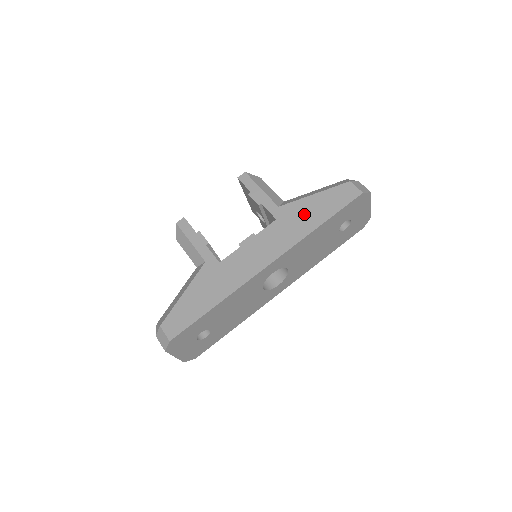
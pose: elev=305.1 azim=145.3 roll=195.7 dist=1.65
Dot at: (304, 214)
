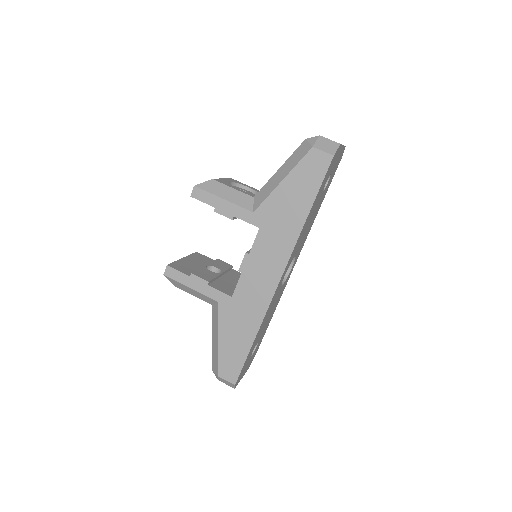
Dot at: (284, 210)
